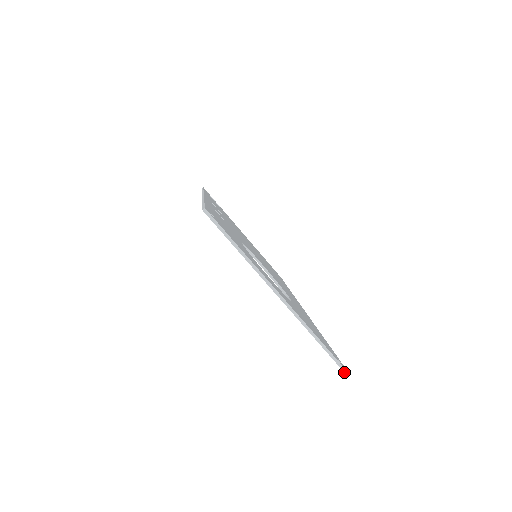
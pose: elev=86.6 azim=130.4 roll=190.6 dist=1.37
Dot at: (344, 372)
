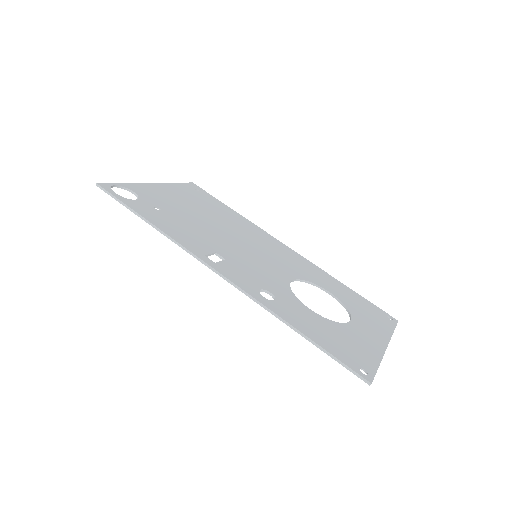
Dot at: occluded
